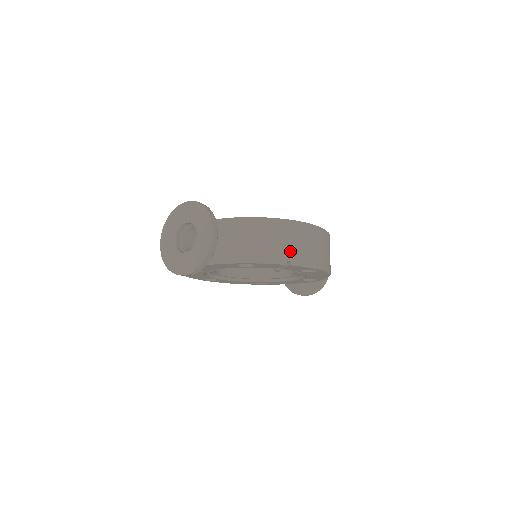
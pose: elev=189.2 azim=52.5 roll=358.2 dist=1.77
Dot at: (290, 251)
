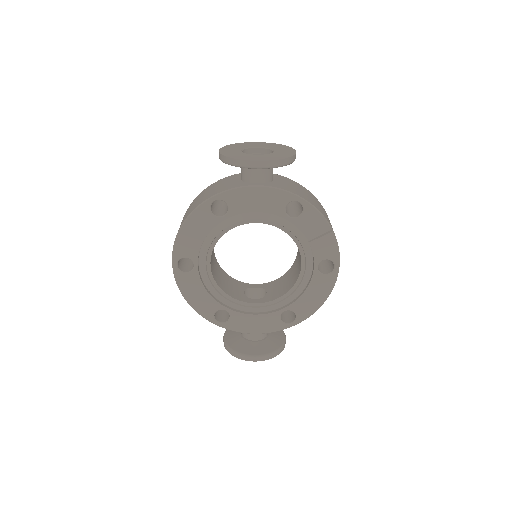
Dot at: occluded
